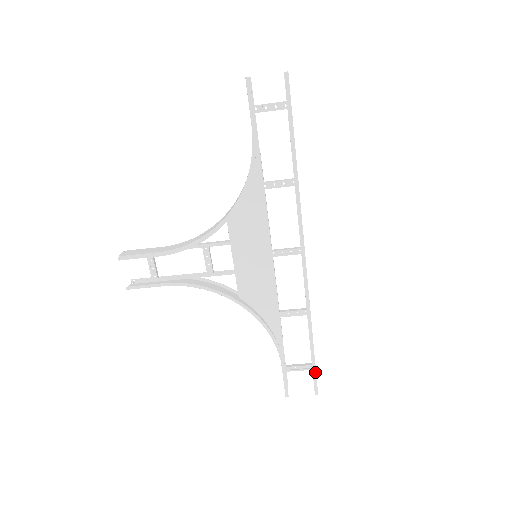
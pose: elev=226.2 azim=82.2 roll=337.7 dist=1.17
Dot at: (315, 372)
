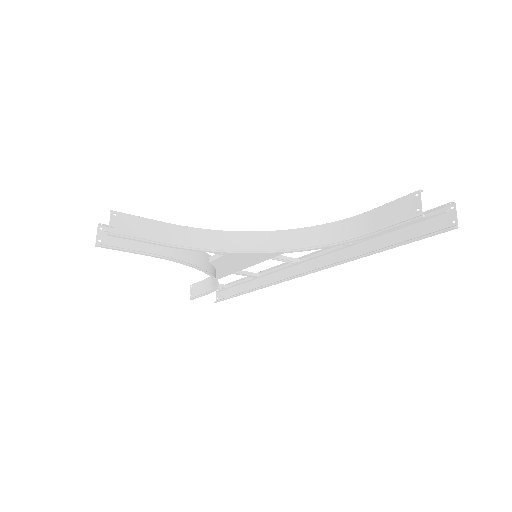
Dot at: occluded
